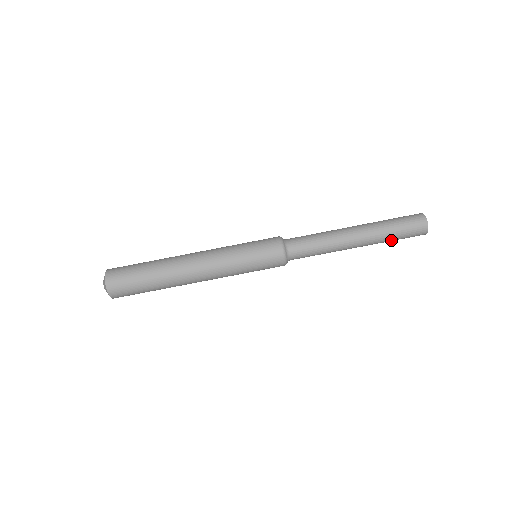
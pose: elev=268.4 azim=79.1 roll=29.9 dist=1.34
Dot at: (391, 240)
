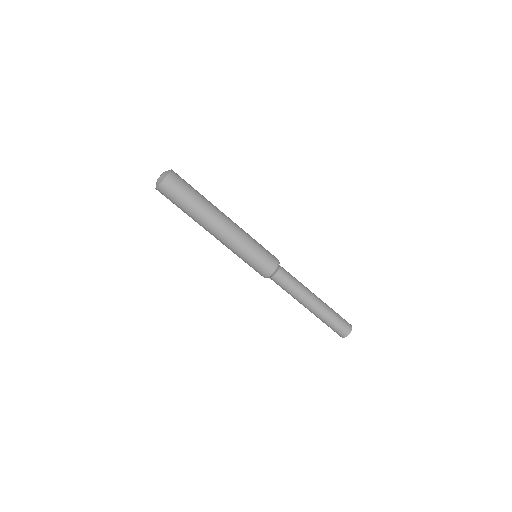
Dot at: occluded
